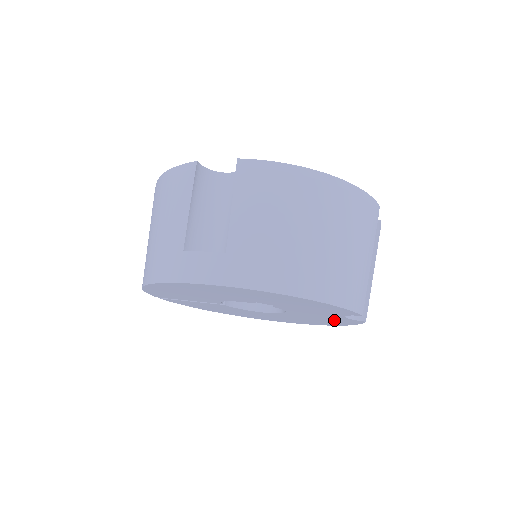
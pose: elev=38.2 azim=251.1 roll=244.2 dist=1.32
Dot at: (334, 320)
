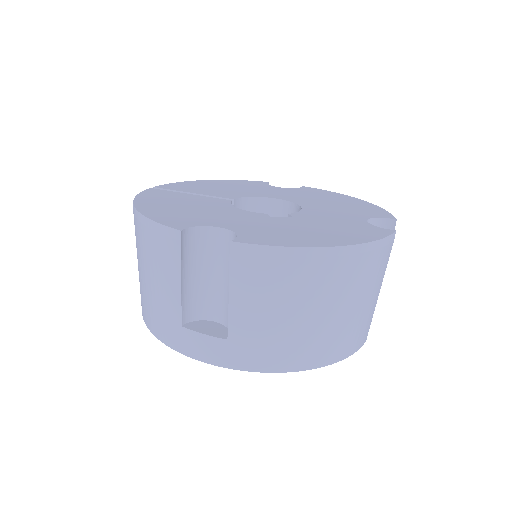
Dot at: occluded
